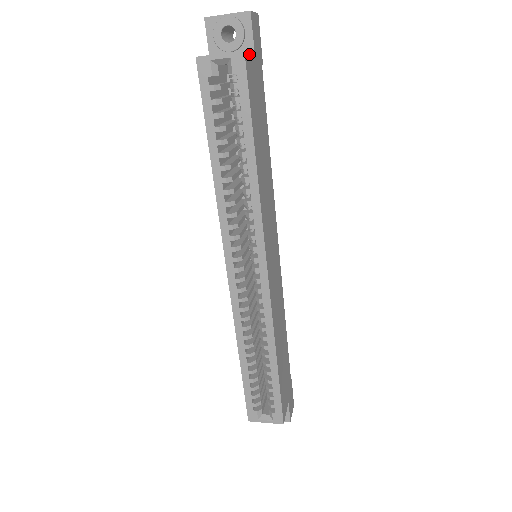
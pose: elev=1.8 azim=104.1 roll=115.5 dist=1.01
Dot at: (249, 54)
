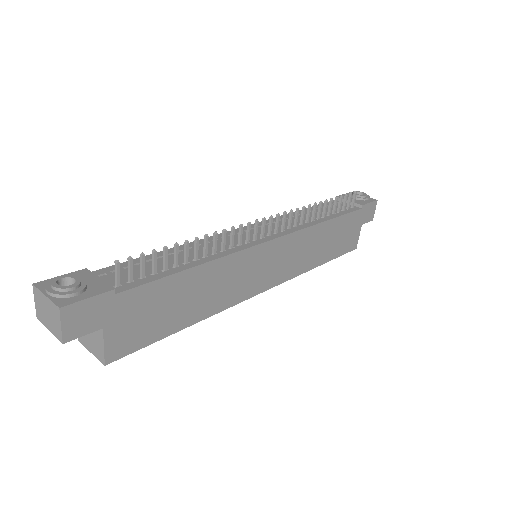
Dot at: (106, 348)
